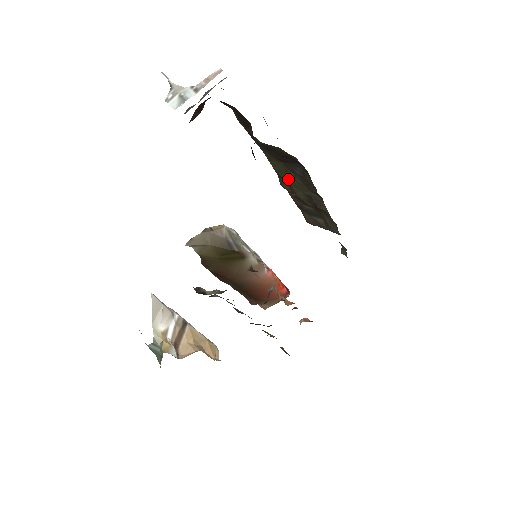
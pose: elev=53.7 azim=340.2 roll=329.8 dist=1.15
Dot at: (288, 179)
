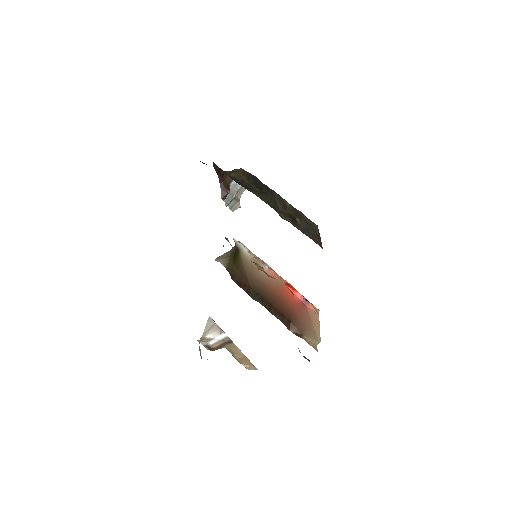
Dot at: (272, 203)
